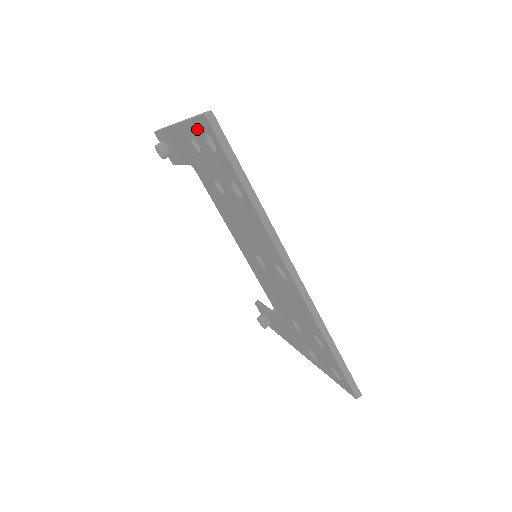
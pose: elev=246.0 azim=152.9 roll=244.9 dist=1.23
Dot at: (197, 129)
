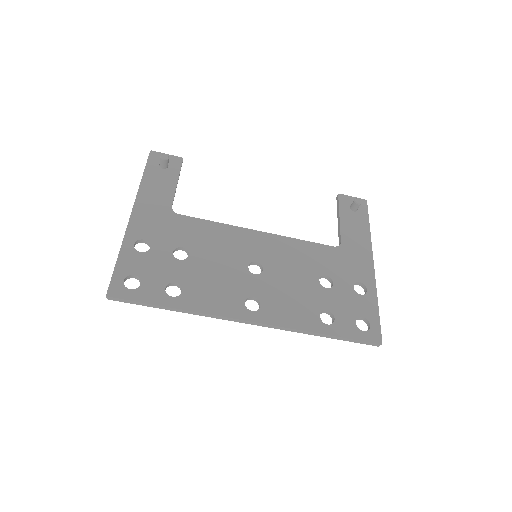
Dot at: occluded
